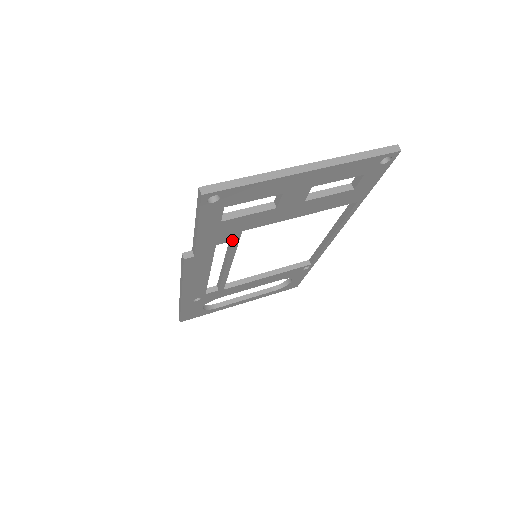
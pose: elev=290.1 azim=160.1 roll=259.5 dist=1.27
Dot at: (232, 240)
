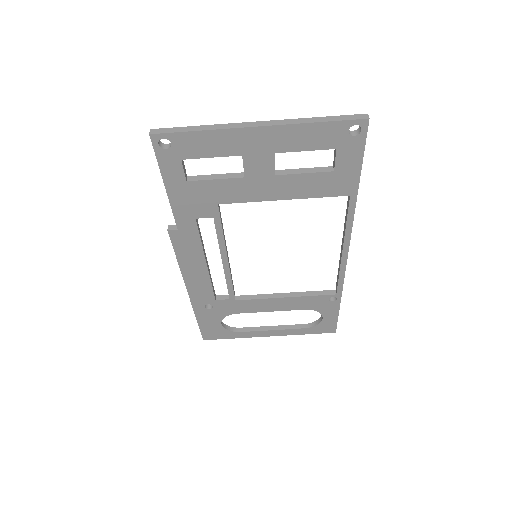
Dot at: (212, 216)
